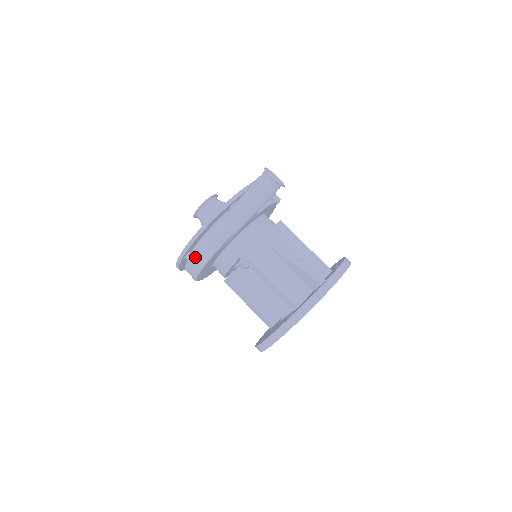
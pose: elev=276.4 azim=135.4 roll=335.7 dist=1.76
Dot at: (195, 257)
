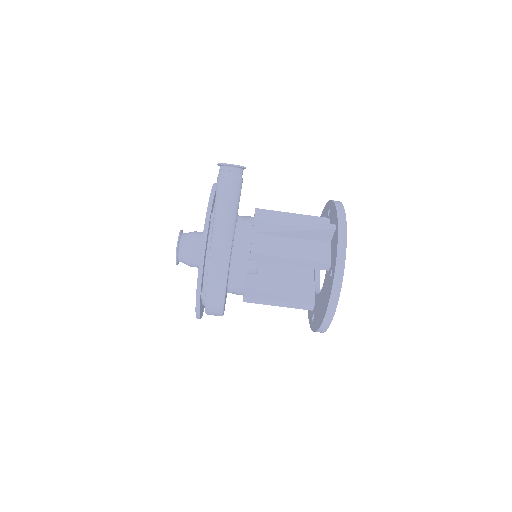
Dot at: (212, 288)
